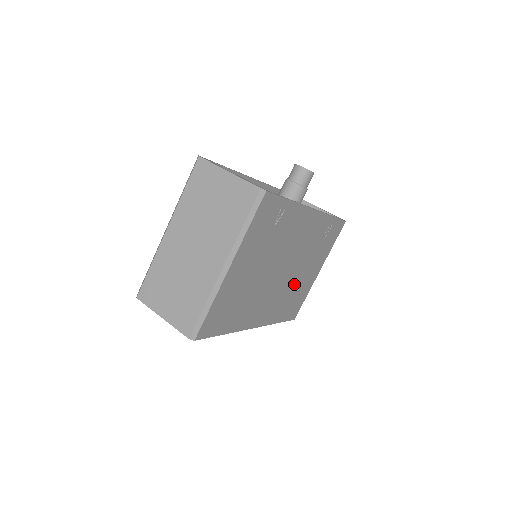
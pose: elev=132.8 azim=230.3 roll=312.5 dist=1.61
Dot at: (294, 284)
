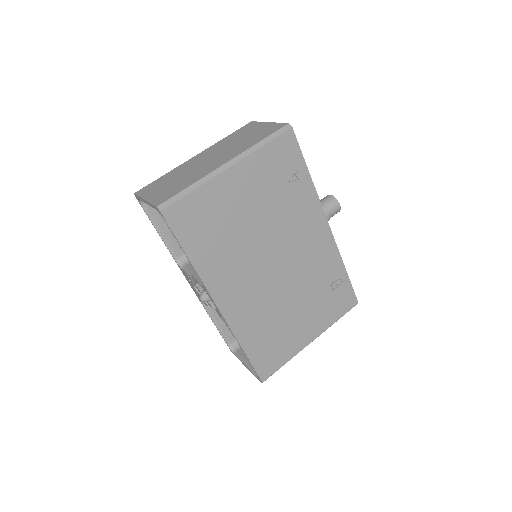
Dot at: (280, 311)
